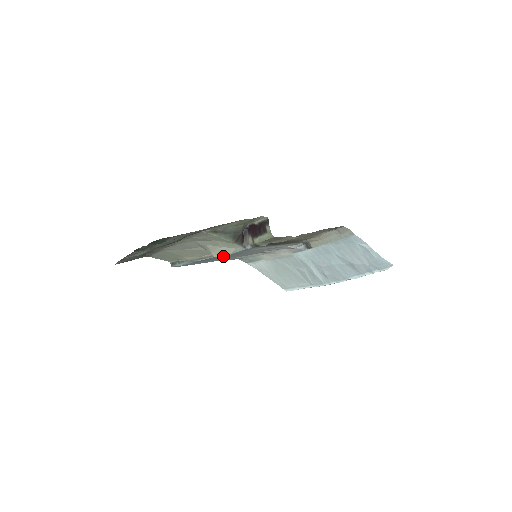
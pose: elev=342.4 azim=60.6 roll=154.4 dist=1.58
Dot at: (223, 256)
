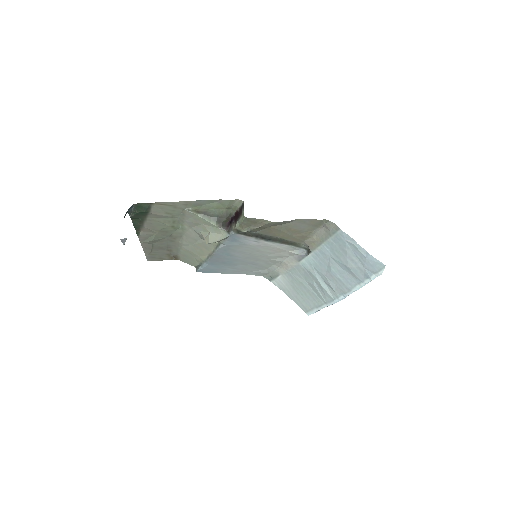
Dot at: (213, 242)
